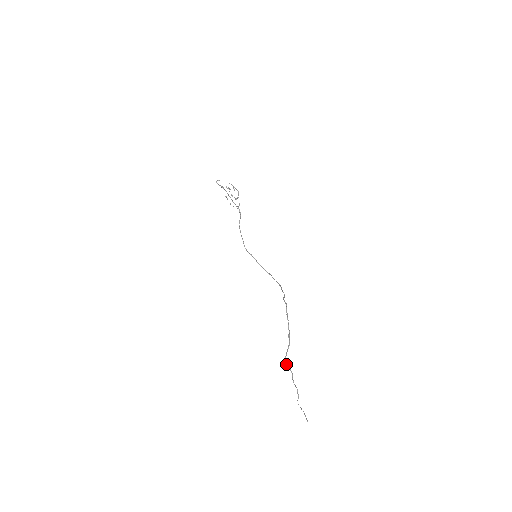
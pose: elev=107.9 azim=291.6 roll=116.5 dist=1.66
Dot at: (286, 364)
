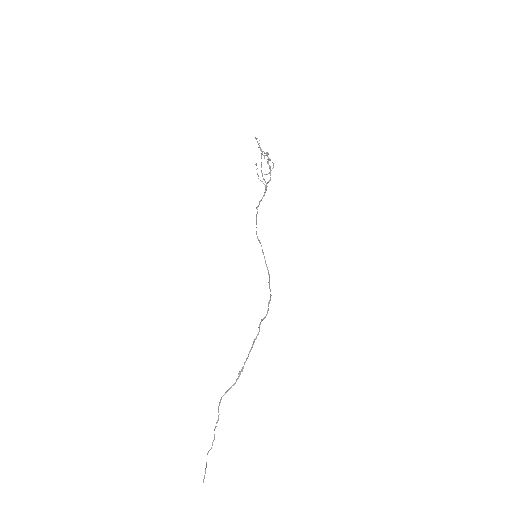
Dot at: occluded
